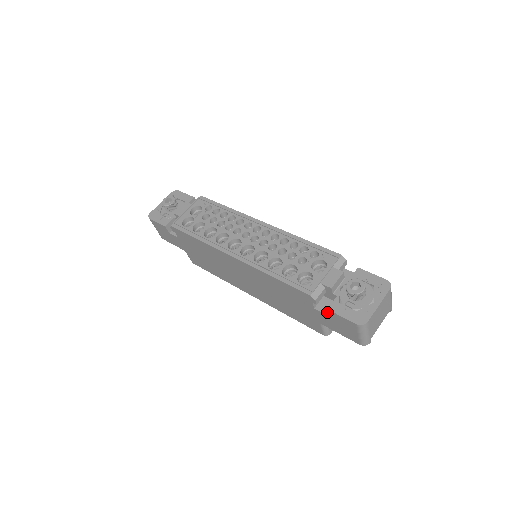
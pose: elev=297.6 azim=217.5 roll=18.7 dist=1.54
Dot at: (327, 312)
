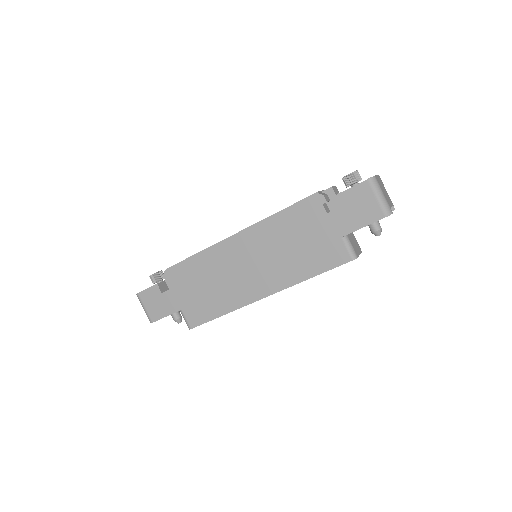
Dot at: (339, 207)
